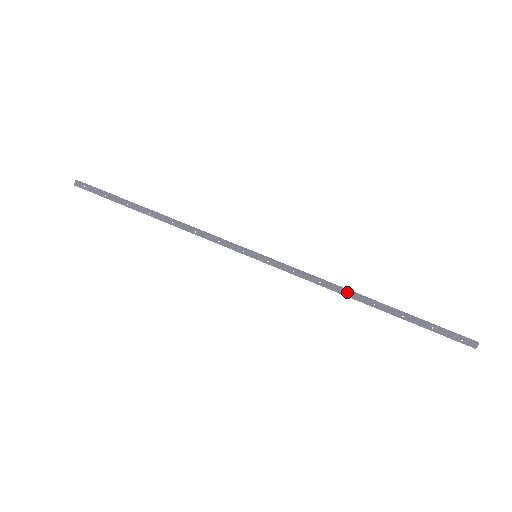
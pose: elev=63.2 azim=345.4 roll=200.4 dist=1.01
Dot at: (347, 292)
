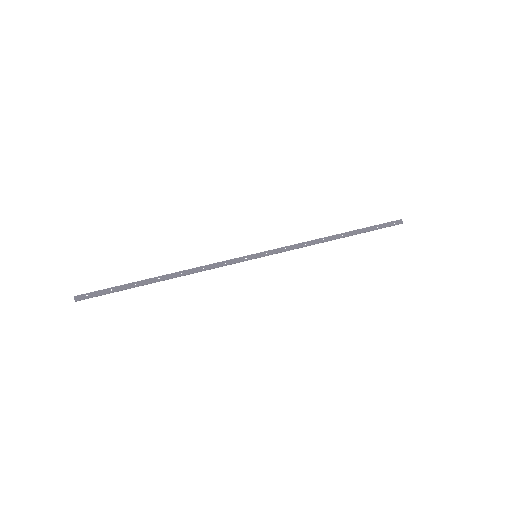
Dot at: occluded
